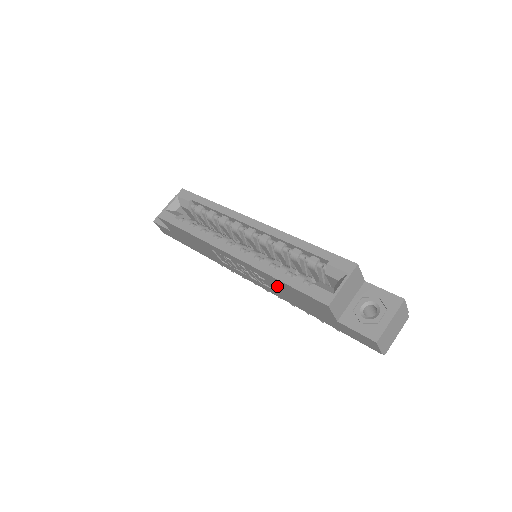
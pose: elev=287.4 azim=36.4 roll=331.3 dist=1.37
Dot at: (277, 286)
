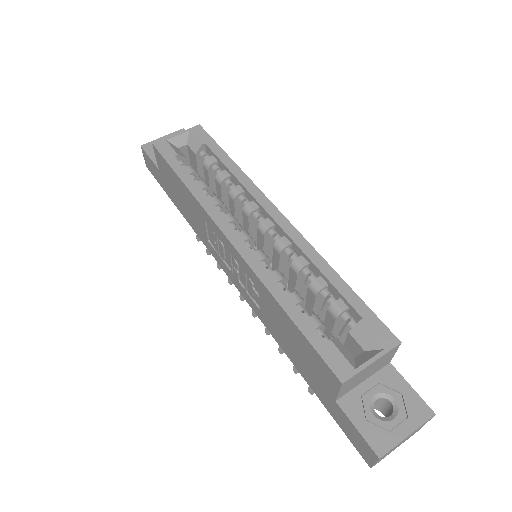
Dot at: (273, 313)
